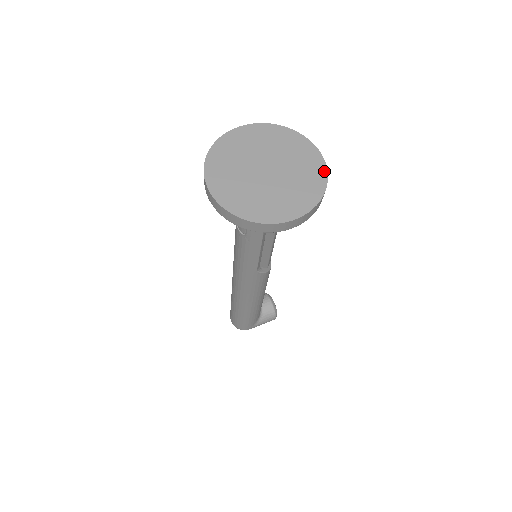
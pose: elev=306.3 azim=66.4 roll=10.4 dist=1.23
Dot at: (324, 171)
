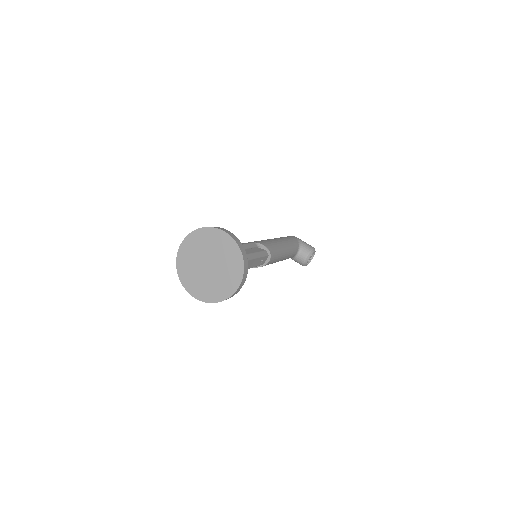
Dot at: (230, 294)
